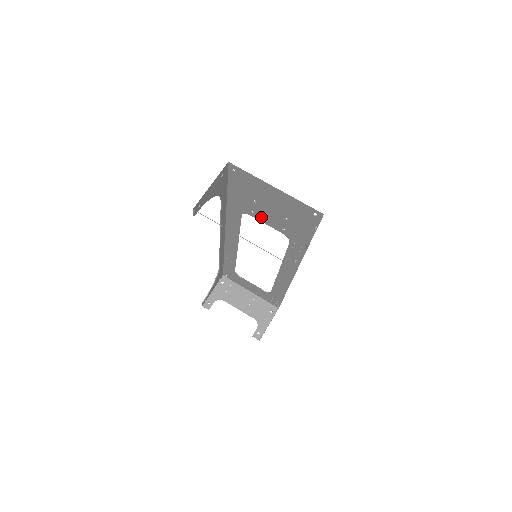
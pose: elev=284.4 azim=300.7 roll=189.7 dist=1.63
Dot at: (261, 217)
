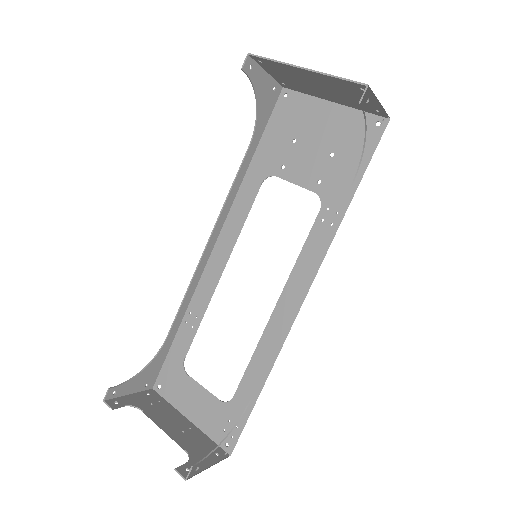
Dot at: (292, 171)
